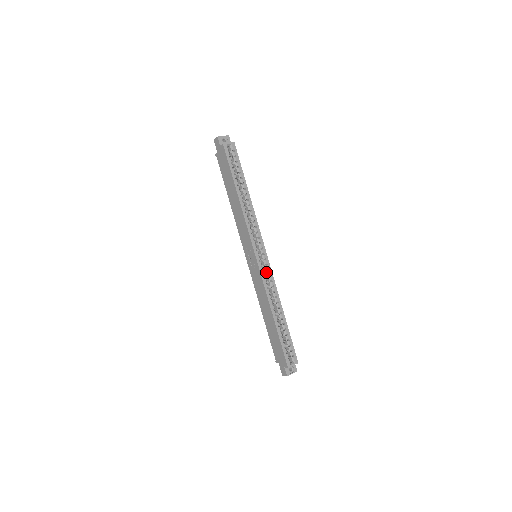
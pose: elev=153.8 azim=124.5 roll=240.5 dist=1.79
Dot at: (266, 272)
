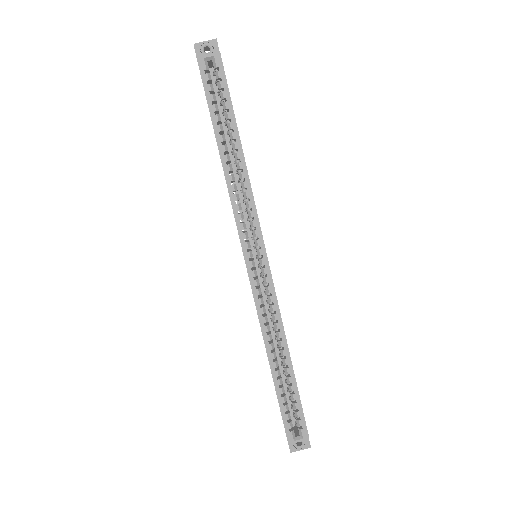
Dot at: (265, 287)
